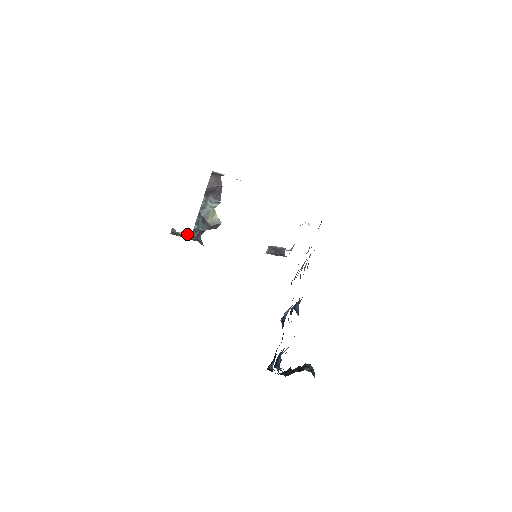
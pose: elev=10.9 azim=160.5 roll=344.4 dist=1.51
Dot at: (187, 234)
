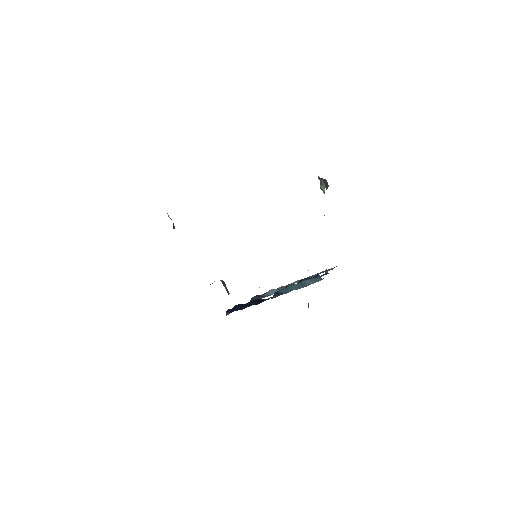
Dot at: (170, 218)
